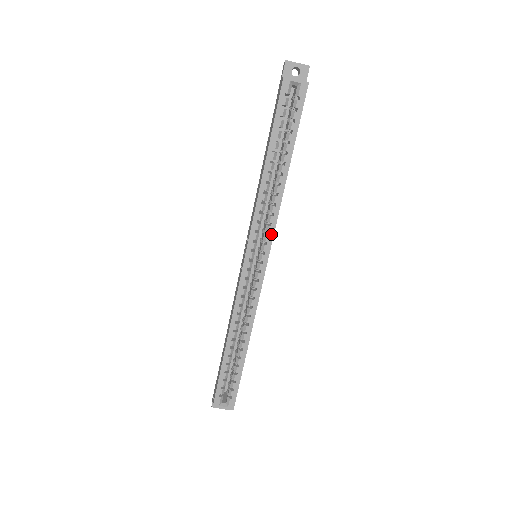
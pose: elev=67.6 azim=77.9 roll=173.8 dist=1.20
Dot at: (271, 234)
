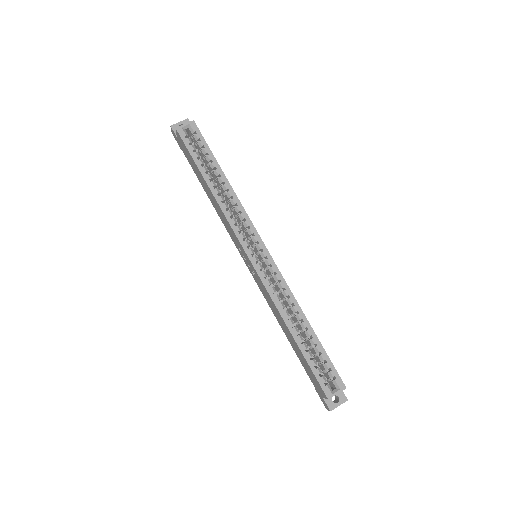
Dot at: (251, 226)
